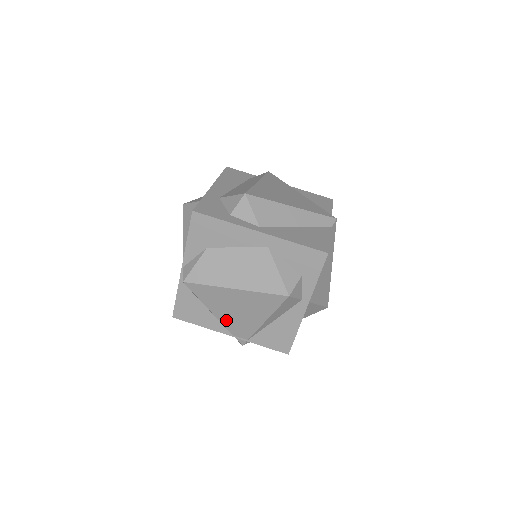
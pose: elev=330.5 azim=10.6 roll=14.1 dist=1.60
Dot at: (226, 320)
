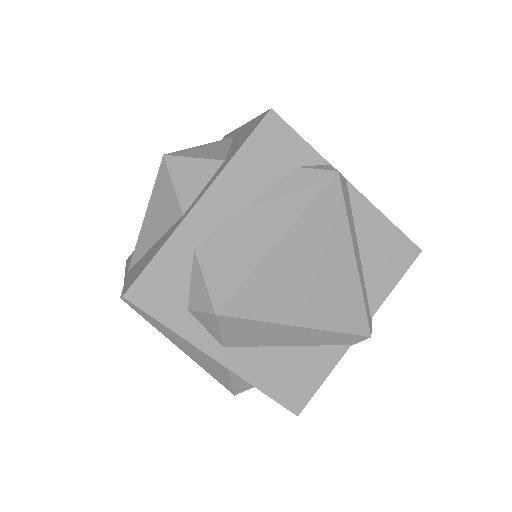
Dot at: occluded
